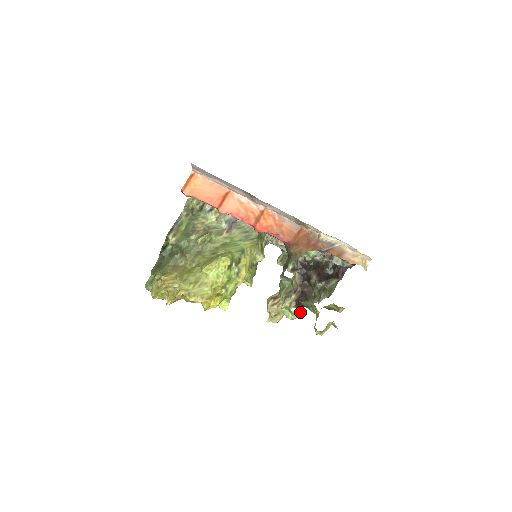
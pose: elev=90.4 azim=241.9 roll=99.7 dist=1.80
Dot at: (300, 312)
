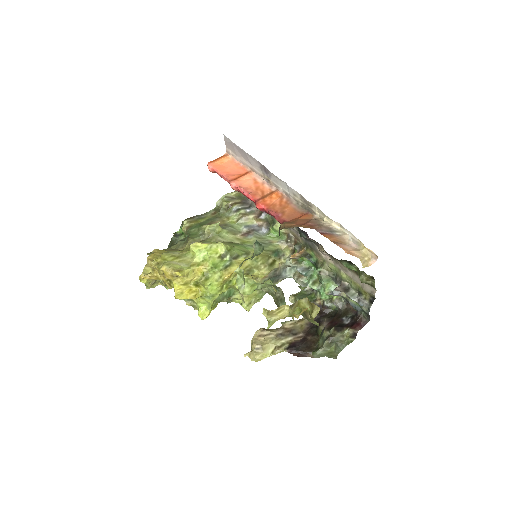
Dot at: (254, 281)
